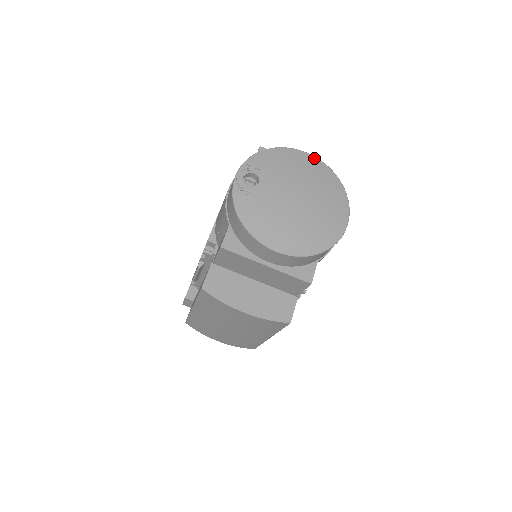
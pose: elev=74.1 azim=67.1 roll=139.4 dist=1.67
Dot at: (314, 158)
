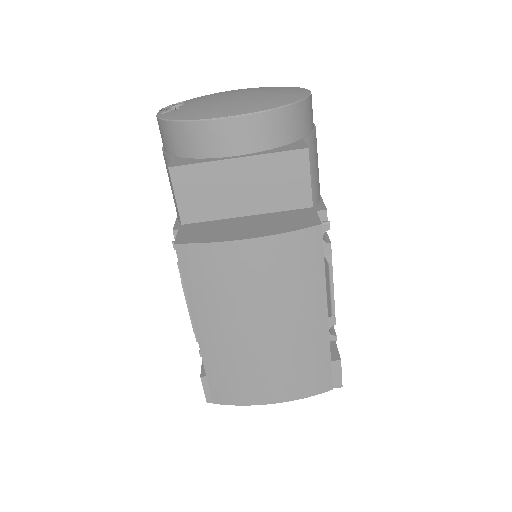
Dot at: occluded
